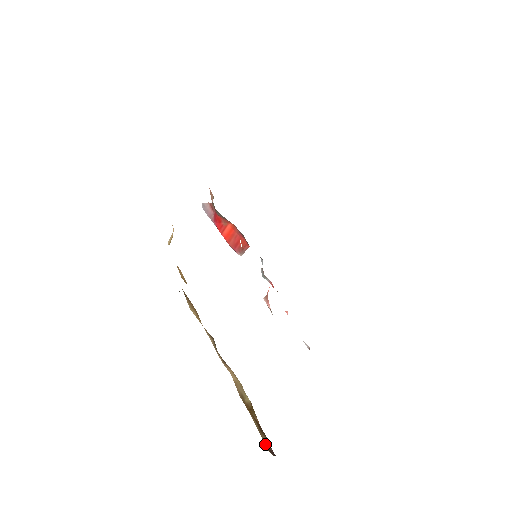
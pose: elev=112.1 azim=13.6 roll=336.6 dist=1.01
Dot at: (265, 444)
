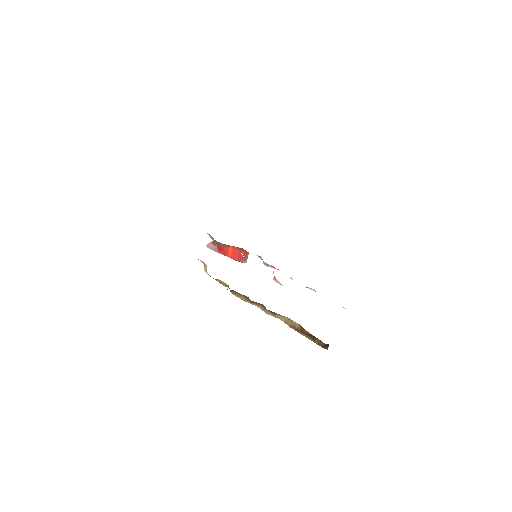
Dot at: (320, 345)
